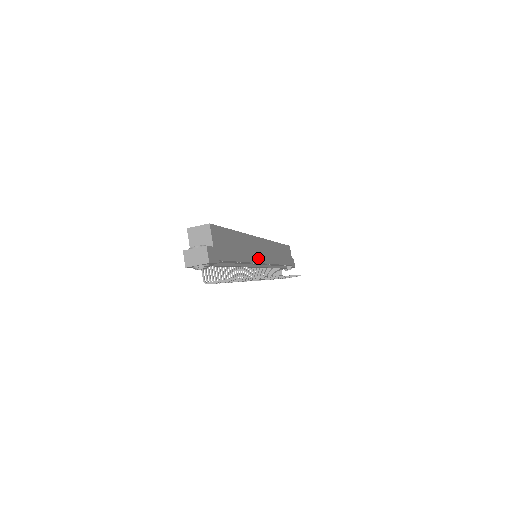
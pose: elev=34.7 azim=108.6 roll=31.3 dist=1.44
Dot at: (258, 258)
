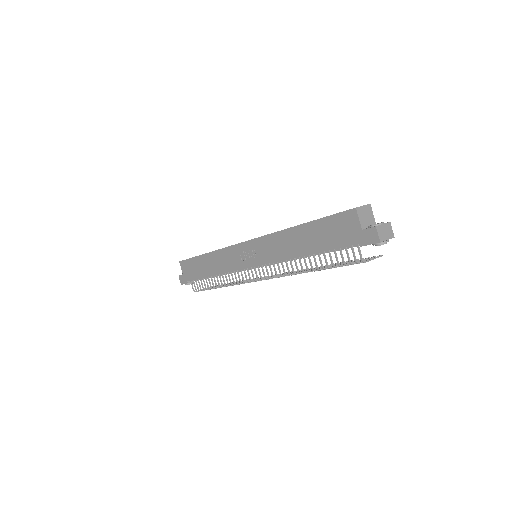
Dot at: occluded
